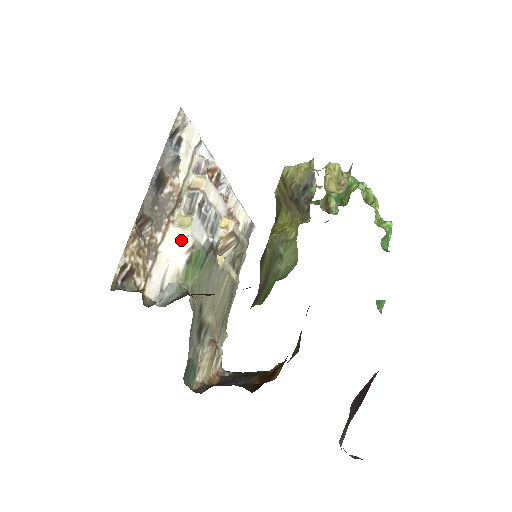
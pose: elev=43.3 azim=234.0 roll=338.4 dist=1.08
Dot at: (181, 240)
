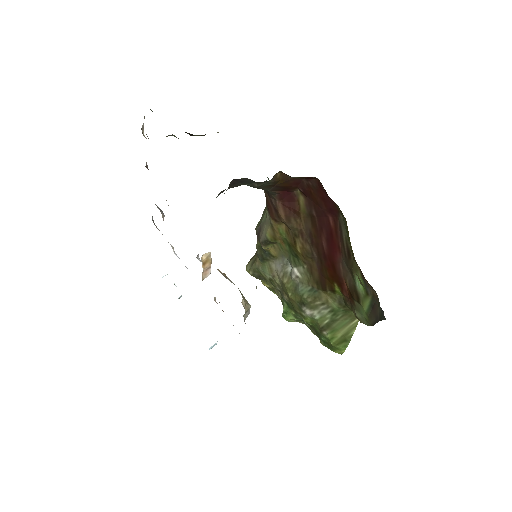
Dot at: occluded
